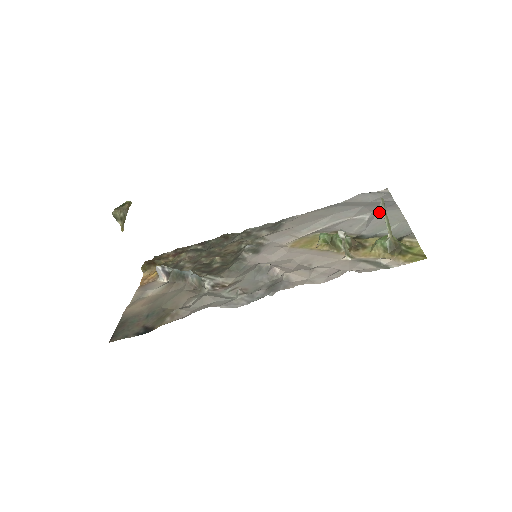
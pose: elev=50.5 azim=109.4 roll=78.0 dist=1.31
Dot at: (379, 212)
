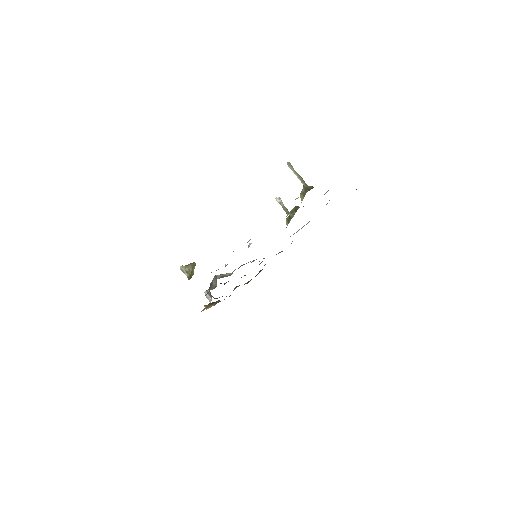
Dot at: occluded
